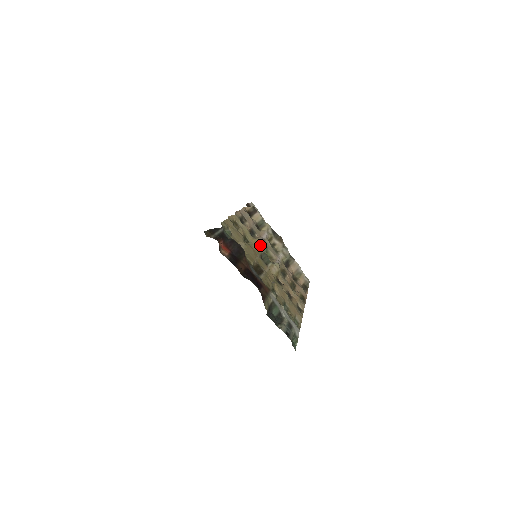
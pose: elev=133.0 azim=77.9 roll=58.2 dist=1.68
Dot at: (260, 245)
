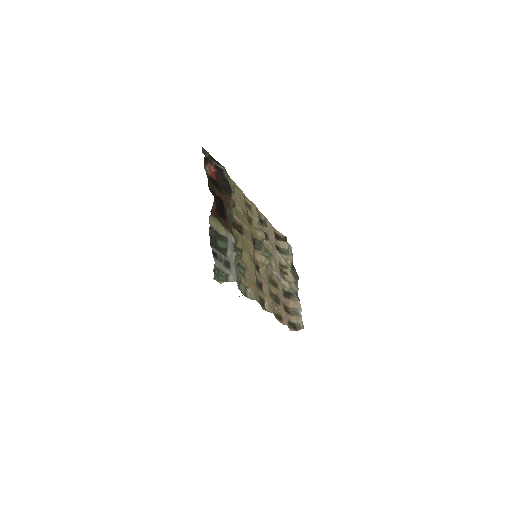
Dot at: (261, 234)
